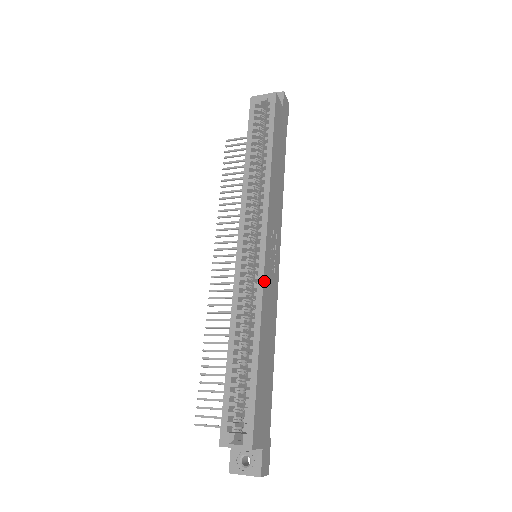
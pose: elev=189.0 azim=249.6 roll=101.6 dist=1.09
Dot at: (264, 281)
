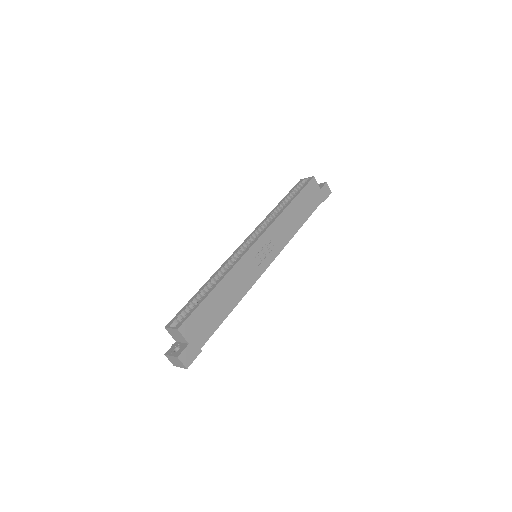
Dot at: (244, 257)
